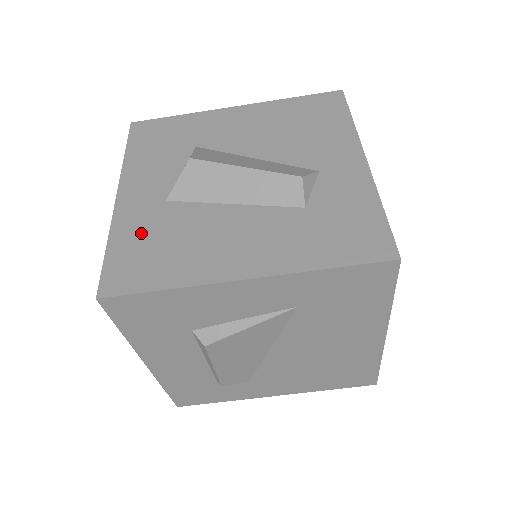
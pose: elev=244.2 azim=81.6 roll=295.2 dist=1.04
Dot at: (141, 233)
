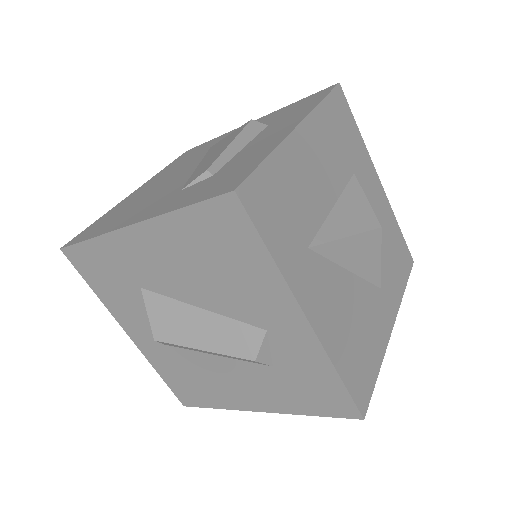
Dot at: (171, 369)
